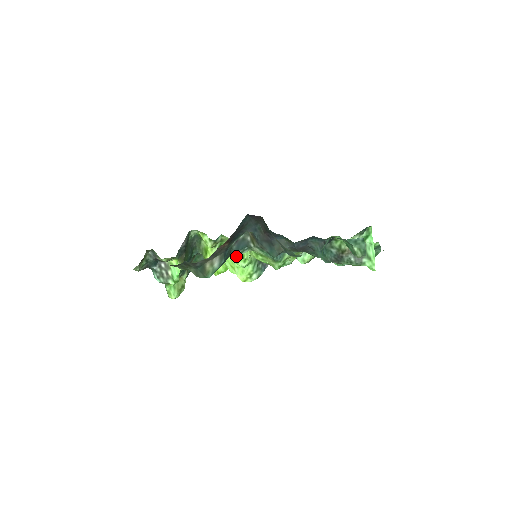
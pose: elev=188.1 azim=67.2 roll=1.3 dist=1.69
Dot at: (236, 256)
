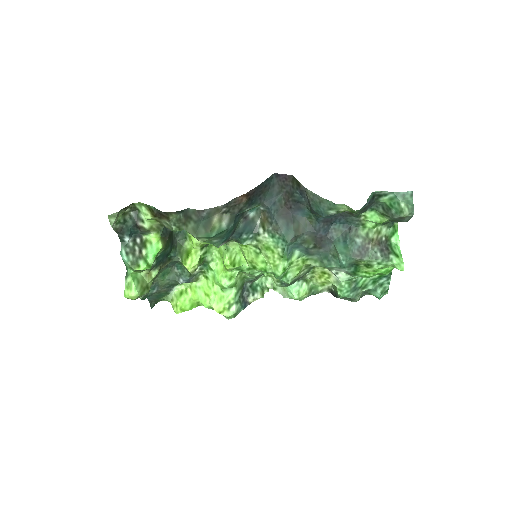
Dot at: (227, 261)
